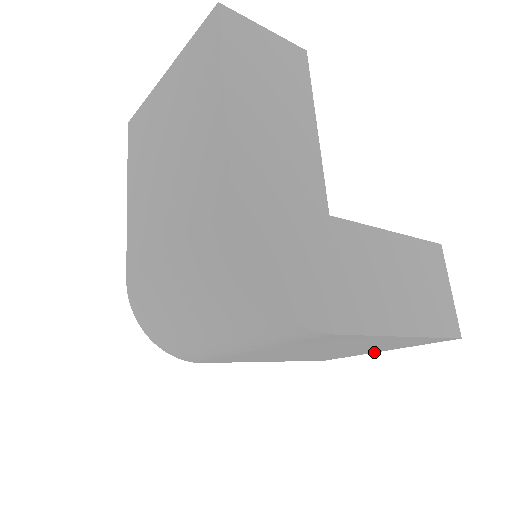
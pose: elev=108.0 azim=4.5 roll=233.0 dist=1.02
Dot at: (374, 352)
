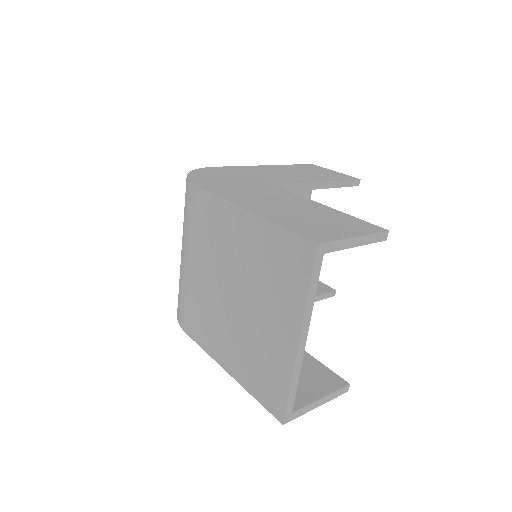
Dot at: (295, 352)
